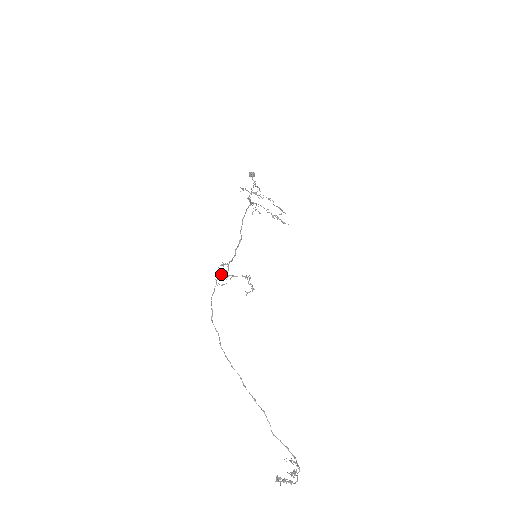
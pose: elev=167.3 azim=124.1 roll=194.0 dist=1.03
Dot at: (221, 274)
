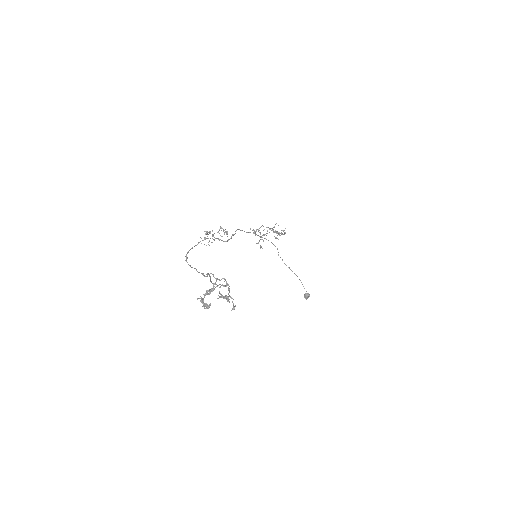
Dot at: (204, 238)
